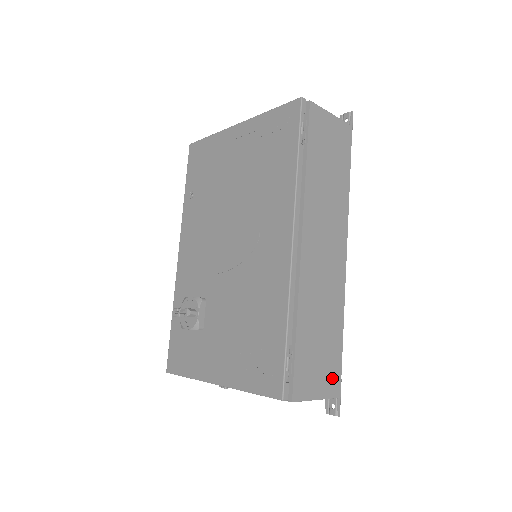
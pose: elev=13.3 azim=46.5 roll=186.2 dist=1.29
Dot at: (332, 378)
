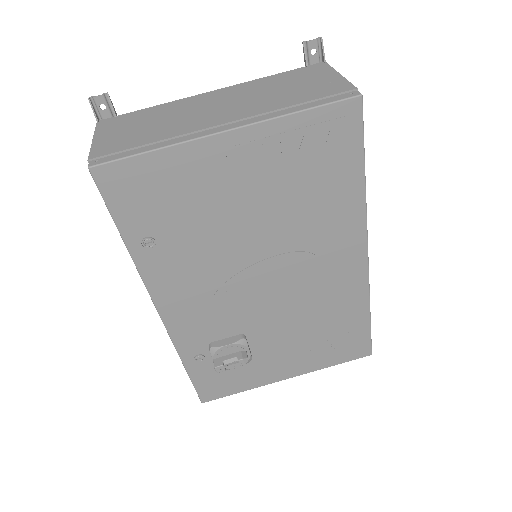
Dot at: occluded
